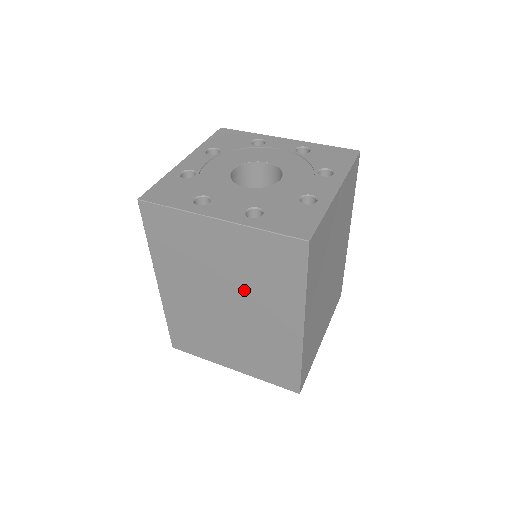
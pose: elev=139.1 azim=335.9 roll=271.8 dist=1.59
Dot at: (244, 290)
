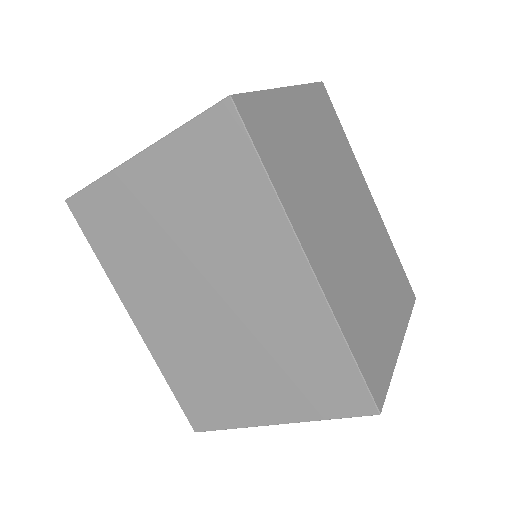
Dot at: (212, 250)
